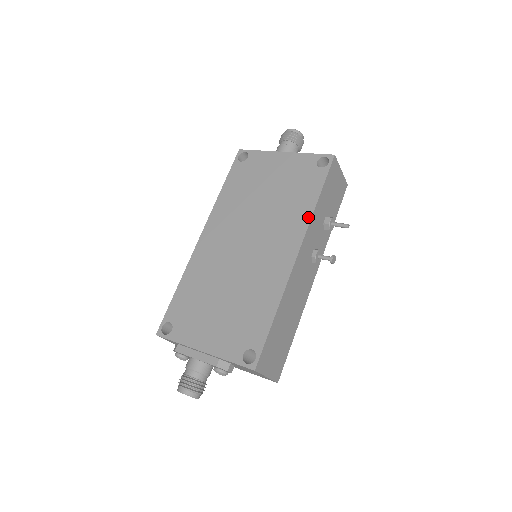
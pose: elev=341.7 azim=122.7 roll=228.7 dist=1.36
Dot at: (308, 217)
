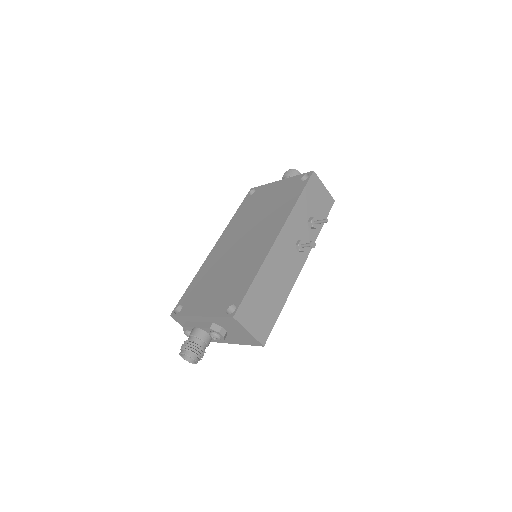
Dot at: (289, 212)
